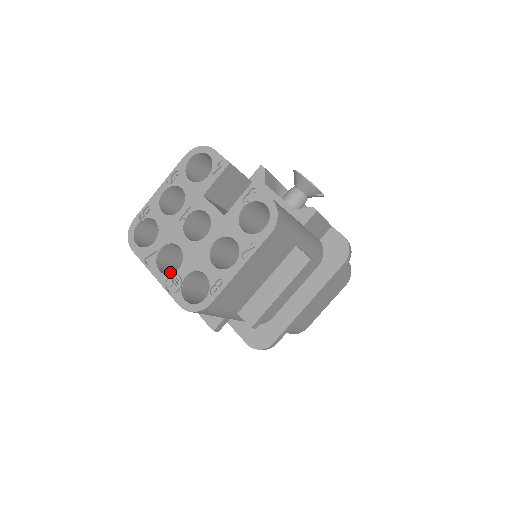
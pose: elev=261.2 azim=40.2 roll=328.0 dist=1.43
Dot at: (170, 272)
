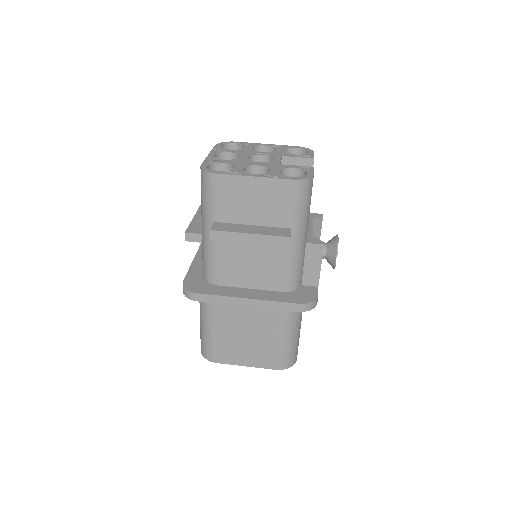
Dot at: occluded
